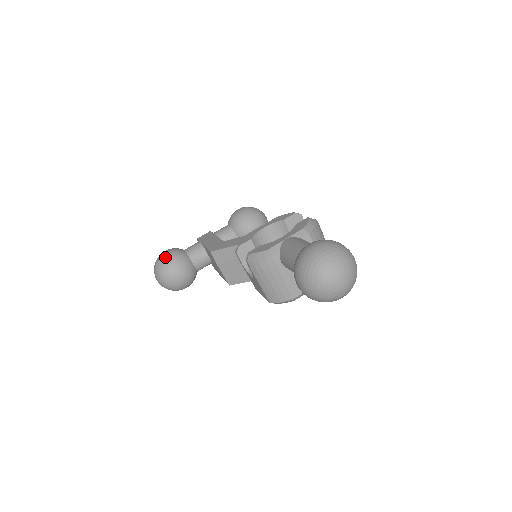
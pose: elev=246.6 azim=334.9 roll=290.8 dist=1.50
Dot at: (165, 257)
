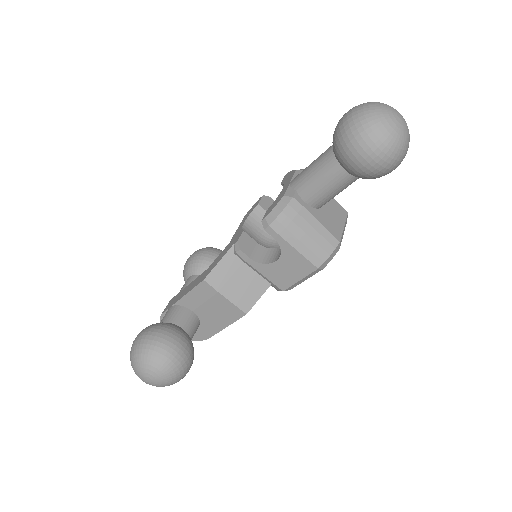
Dot at: (144, 336)
